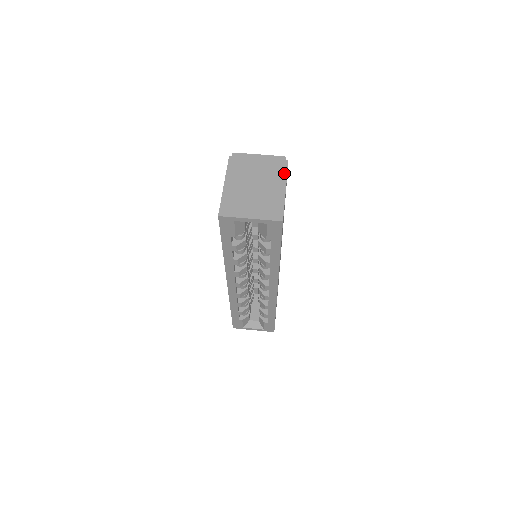
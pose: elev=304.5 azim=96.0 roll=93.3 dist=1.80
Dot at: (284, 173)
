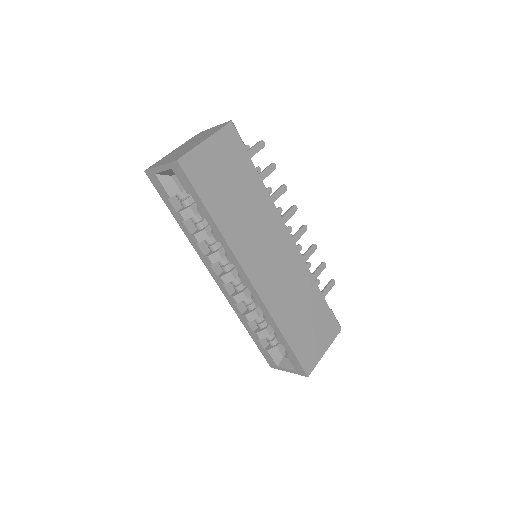
Dot at: (217, 130)
